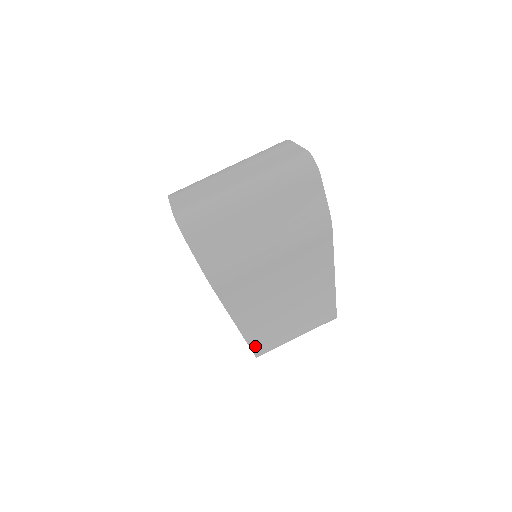
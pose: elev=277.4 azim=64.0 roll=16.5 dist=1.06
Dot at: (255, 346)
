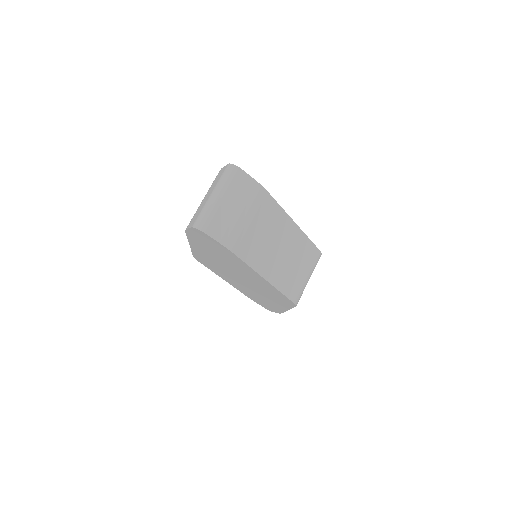
Dot at: (287, 293)
